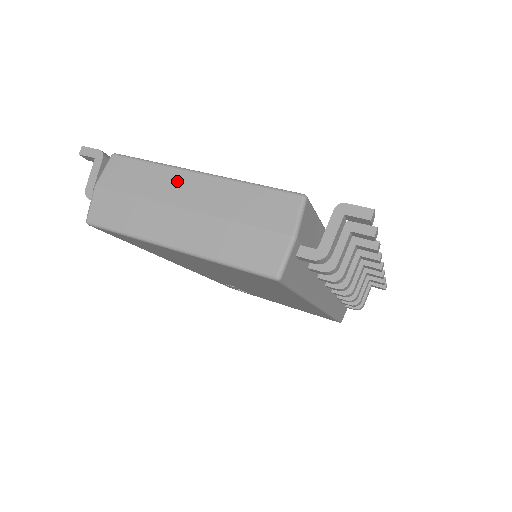
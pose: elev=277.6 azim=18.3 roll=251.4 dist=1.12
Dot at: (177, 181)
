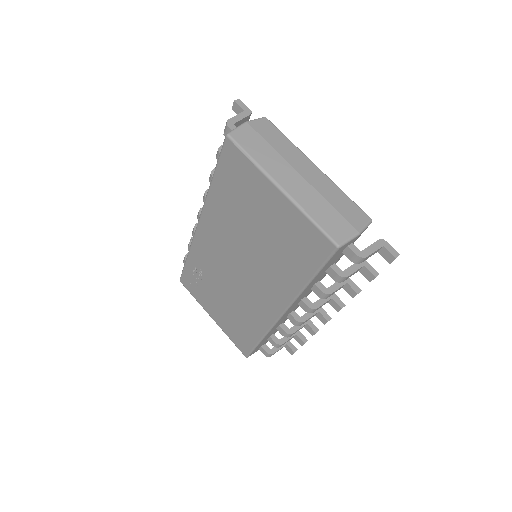
Dot at: (302, 159)
